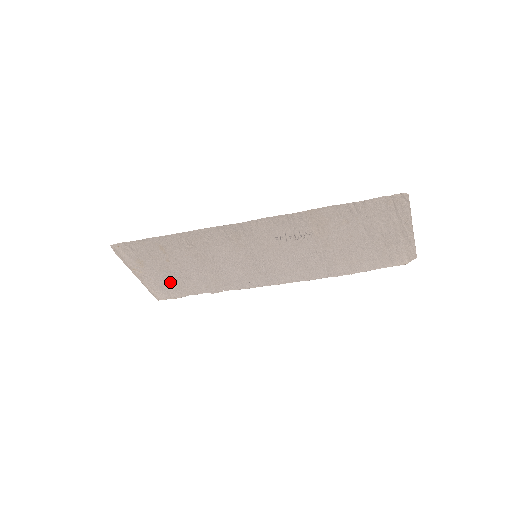
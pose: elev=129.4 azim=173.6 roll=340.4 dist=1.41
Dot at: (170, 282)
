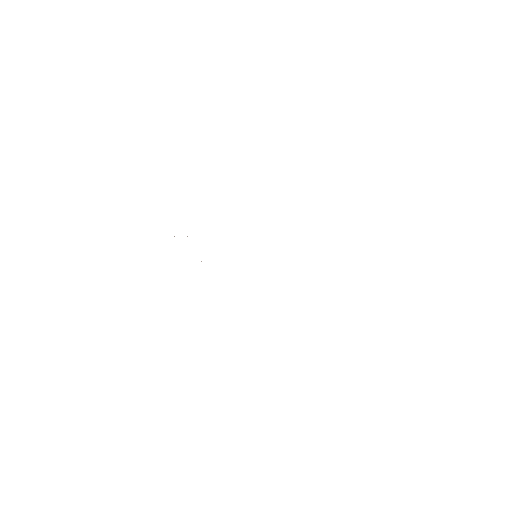
Dot at: occluded
